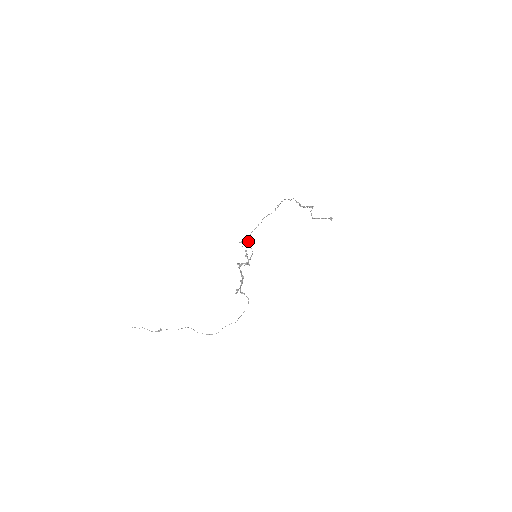
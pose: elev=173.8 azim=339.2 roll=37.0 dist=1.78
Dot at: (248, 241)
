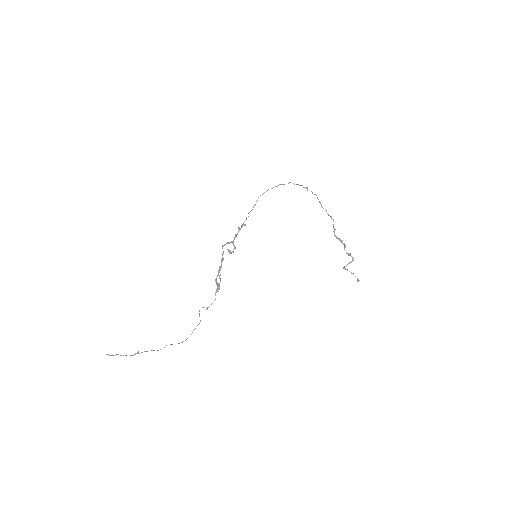
Dot at: occluded
